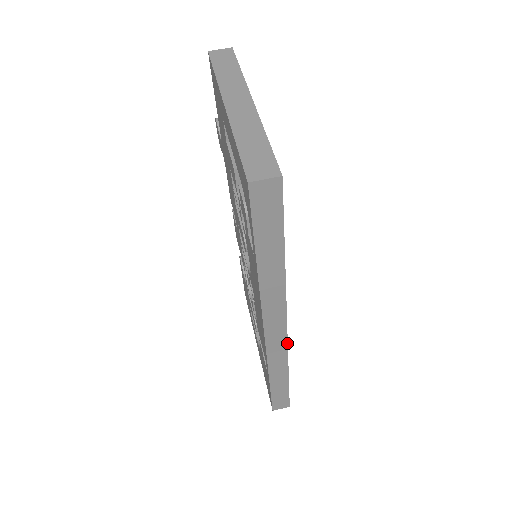
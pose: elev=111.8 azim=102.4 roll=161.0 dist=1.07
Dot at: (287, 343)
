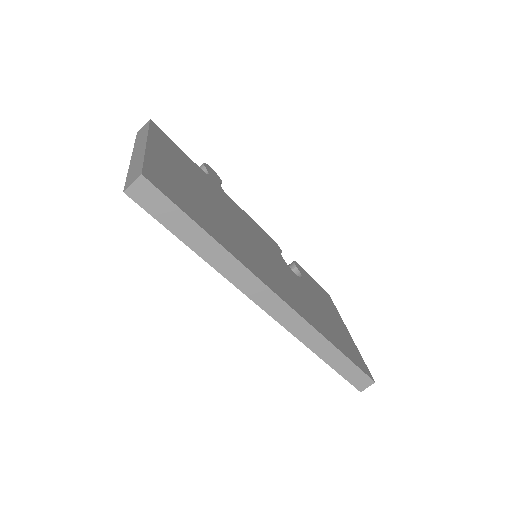
Dot at: (295, 312)
